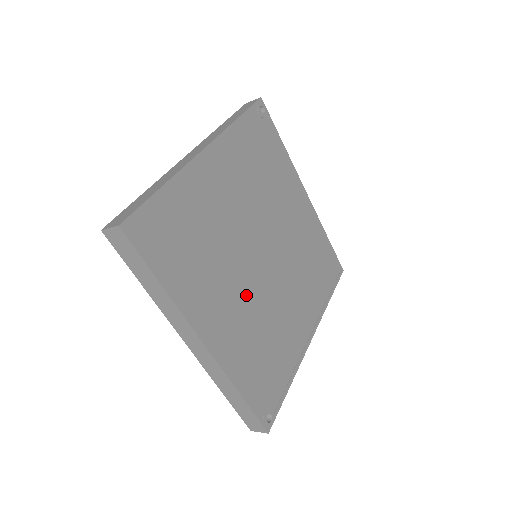
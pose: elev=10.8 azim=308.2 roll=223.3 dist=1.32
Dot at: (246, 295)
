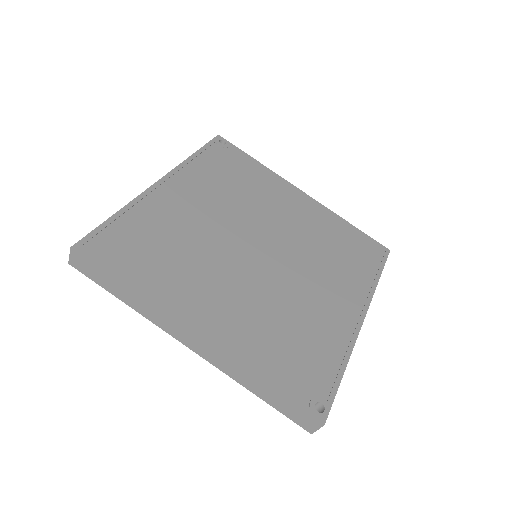
Dot at: (244, 287)
